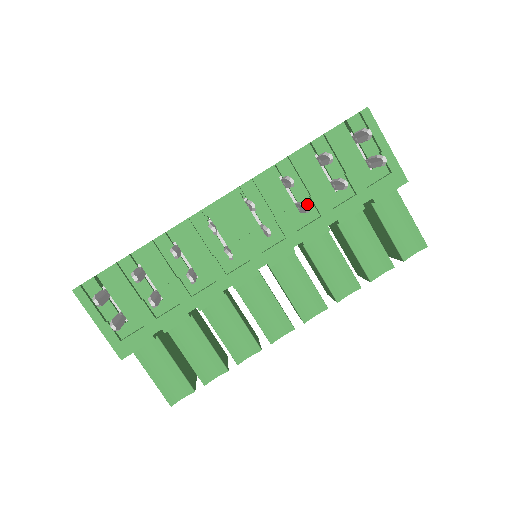
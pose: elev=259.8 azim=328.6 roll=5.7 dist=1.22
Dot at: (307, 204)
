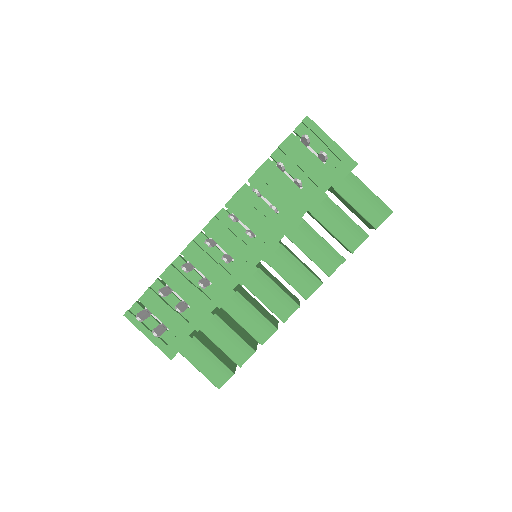
Dot at: (281, 205)
